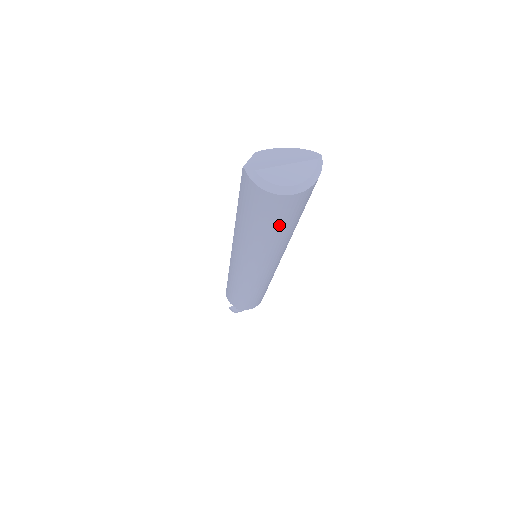
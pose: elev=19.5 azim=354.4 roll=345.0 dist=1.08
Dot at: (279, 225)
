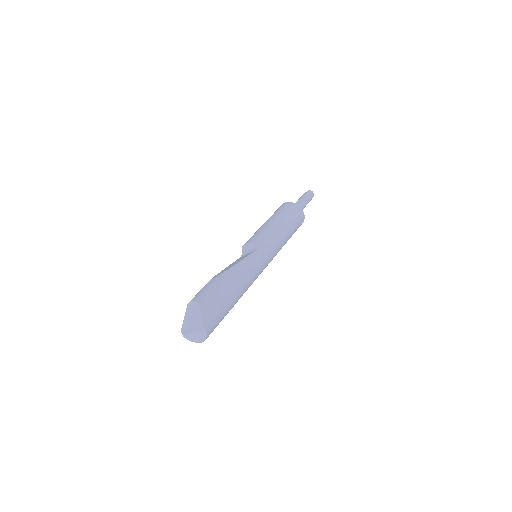
Dot at: occluded
